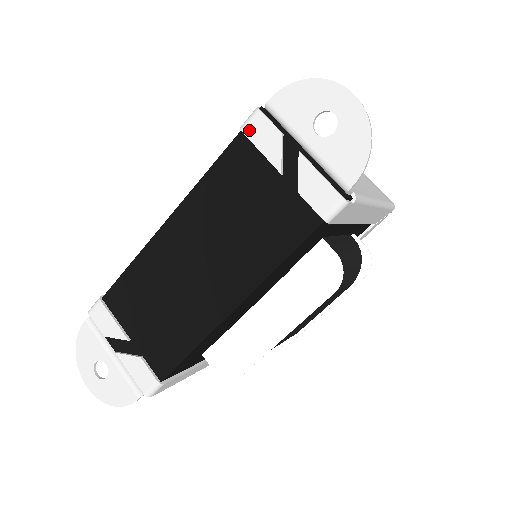
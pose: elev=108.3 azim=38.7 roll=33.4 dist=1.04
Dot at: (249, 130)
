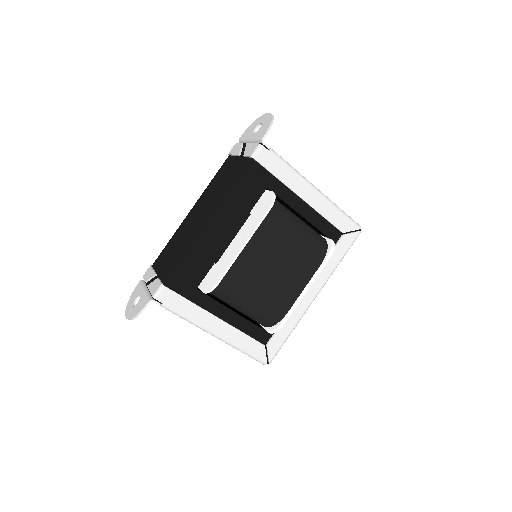
Dot at: (231, 152)
